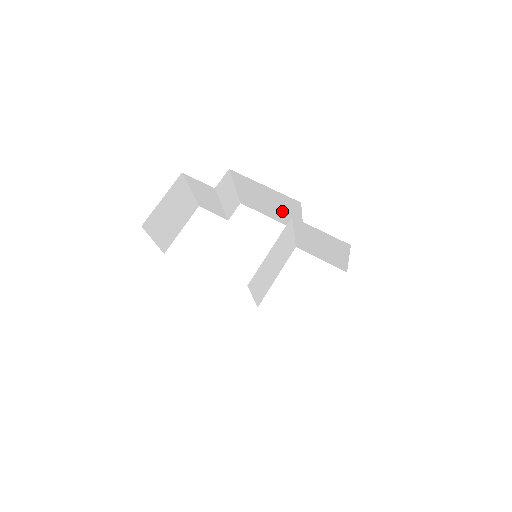
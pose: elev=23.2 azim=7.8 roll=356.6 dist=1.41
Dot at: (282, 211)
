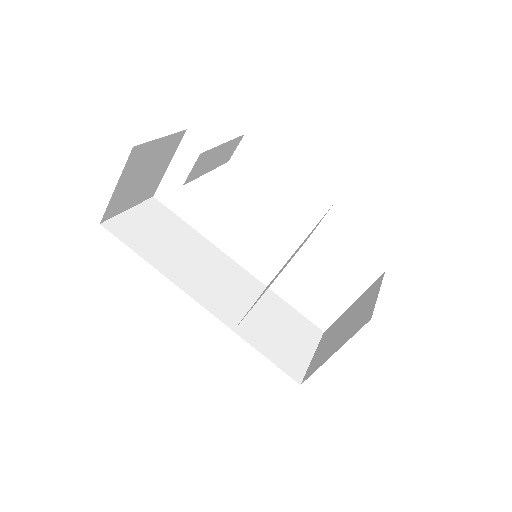
Dot at: occluded
